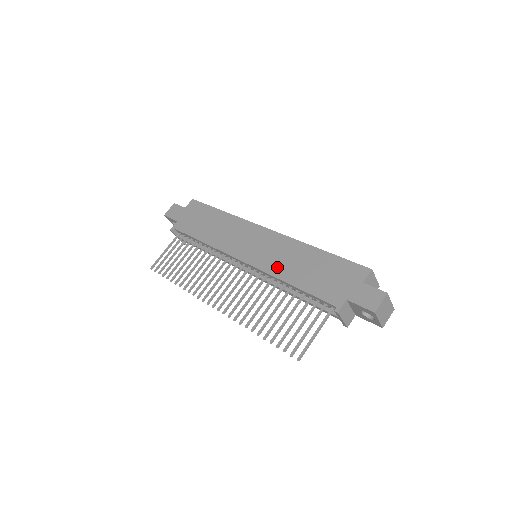
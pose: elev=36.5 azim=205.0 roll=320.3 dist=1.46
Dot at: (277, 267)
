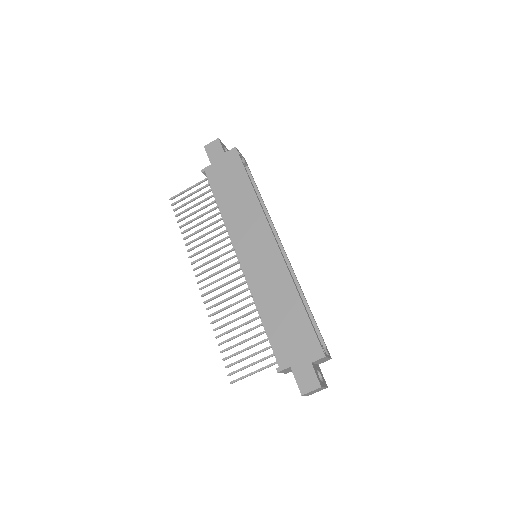
Dot at: (261, 290)
